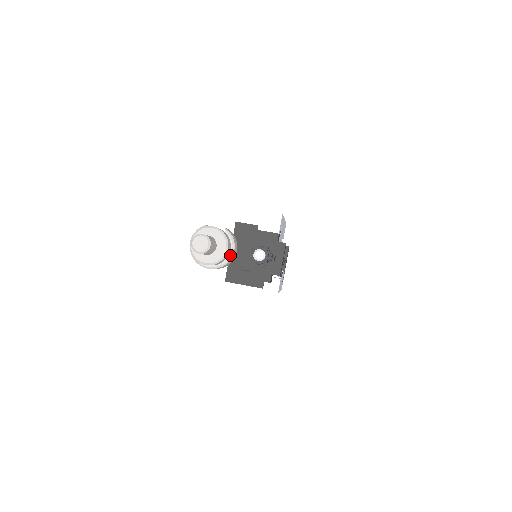
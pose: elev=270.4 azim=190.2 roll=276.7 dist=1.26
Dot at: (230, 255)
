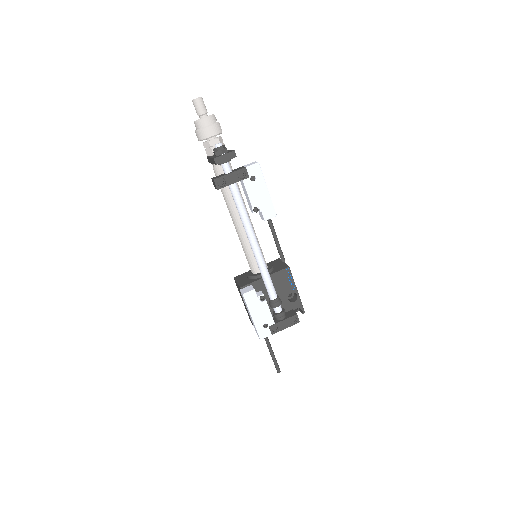
Dot at: (206, 127)
